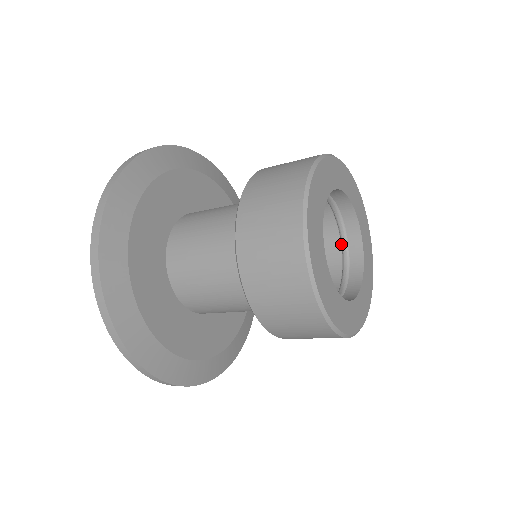
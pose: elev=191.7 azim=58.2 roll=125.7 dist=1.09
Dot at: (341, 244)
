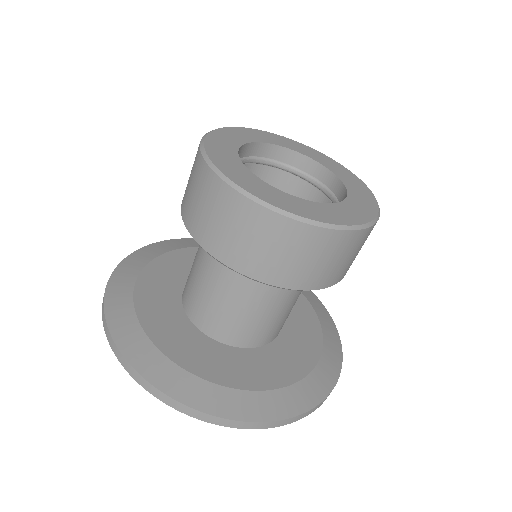
Dot at: occluded
